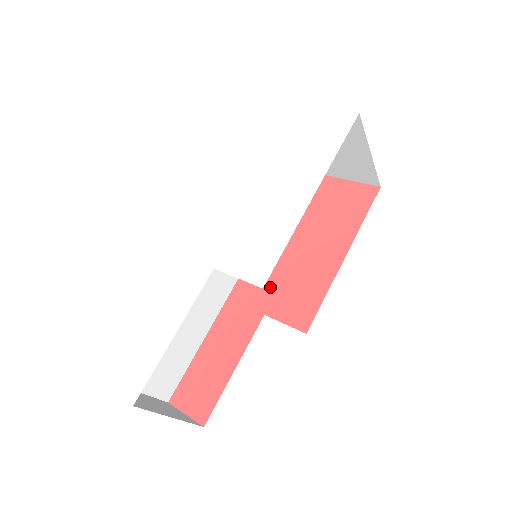
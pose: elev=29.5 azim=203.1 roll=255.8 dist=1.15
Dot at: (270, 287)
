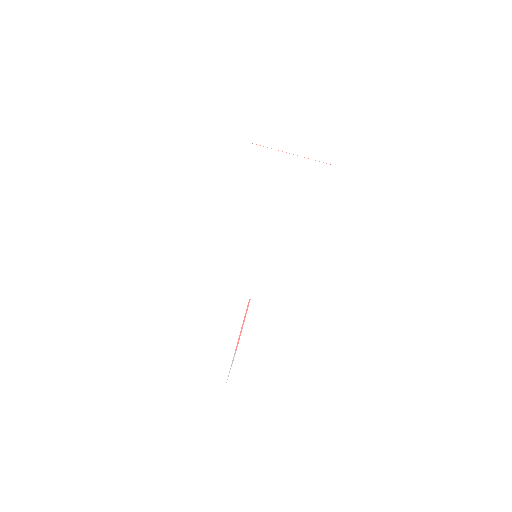
Dot at: occluded
